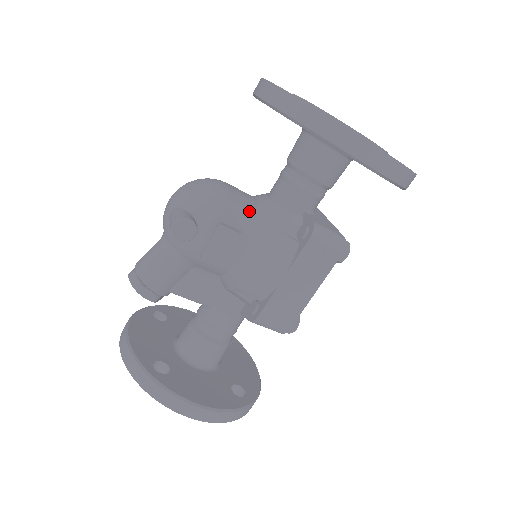
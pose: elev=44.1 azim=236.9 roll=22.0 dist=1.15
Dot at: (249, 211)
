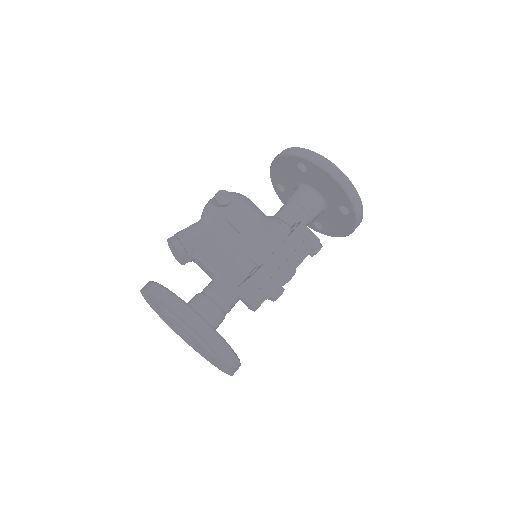
Dot at: (261, 211)
